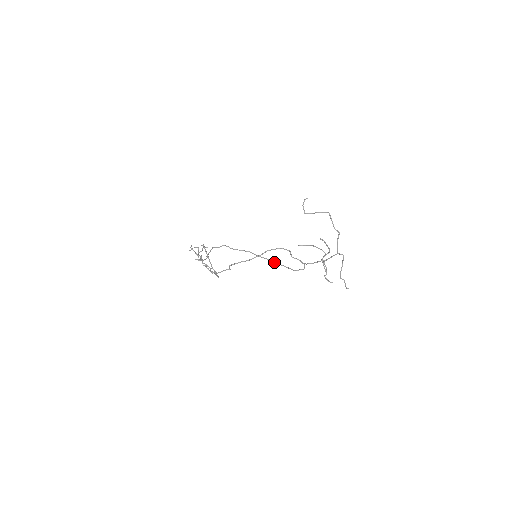
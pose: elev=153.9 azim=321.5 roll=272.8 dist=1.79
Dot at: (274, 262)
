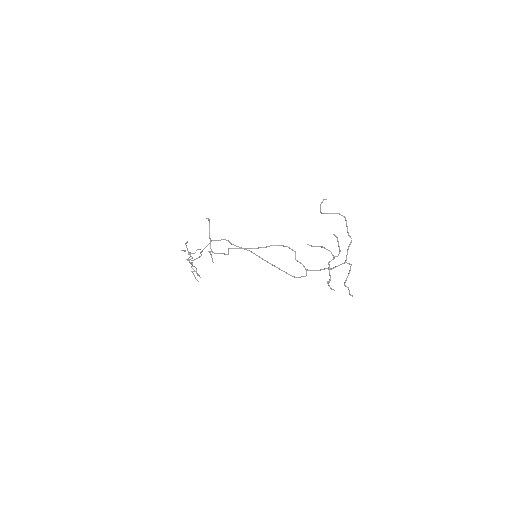
Dot at: (274, 265)
